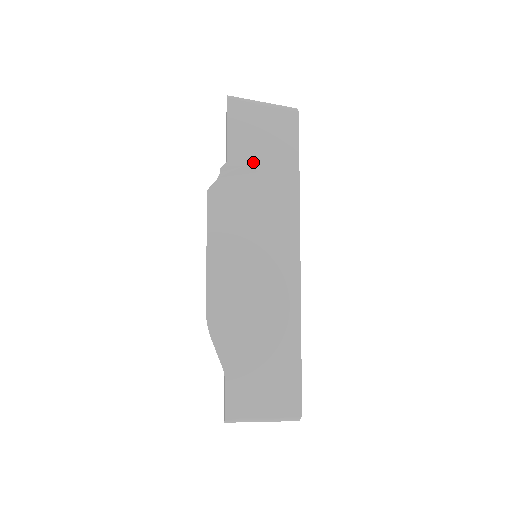
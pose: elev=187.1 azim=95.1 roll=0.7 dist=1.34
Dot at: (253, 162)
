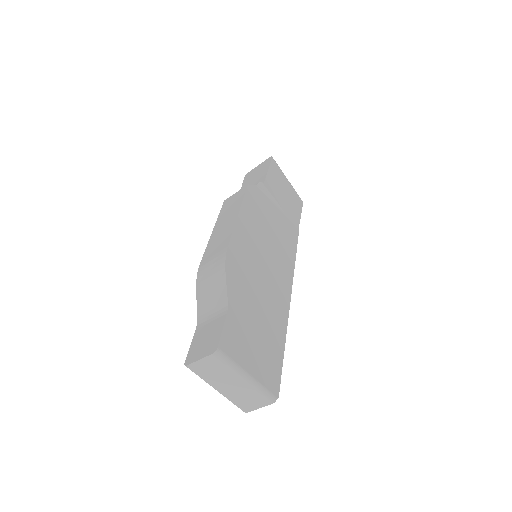
Dot at: (277, 199)
